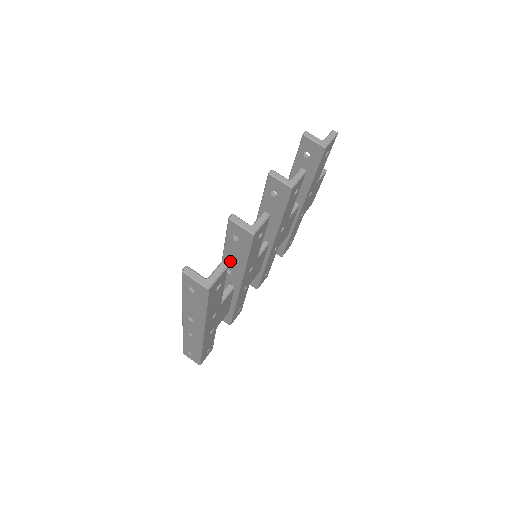
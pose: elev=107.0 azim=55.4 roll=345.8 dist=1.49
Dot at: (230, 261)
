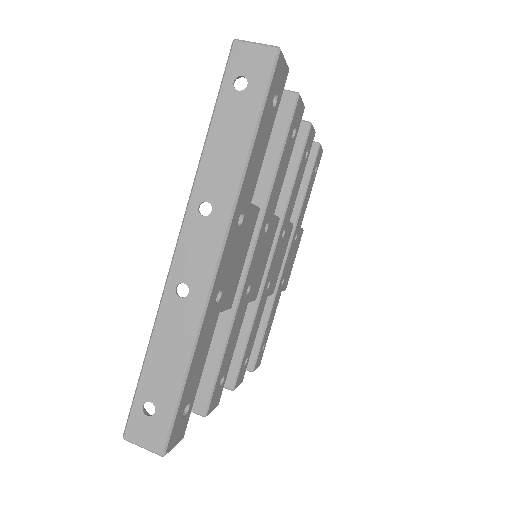
Dot at: occluded
